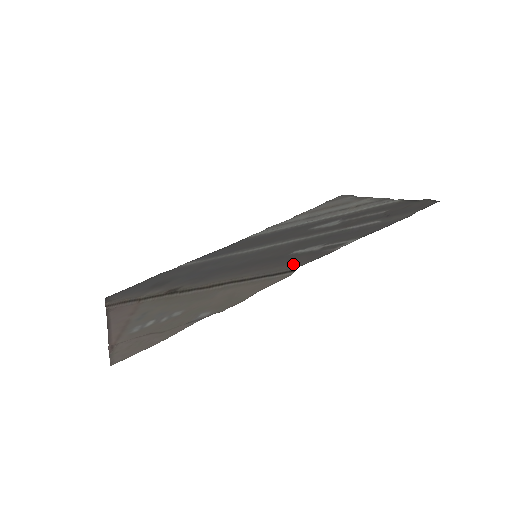
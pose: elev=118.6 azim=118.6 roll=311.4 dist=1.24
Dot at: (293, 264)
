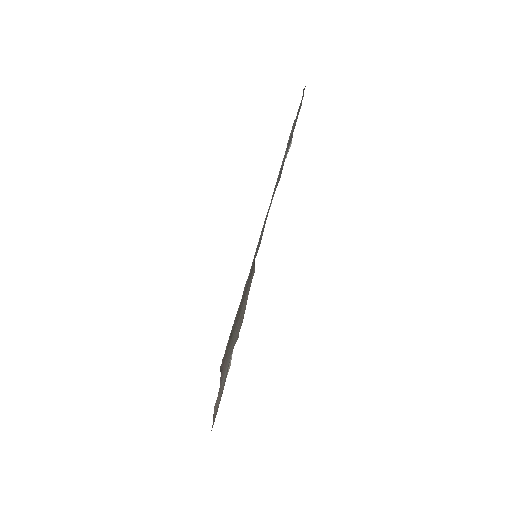
Dot at: occluded
